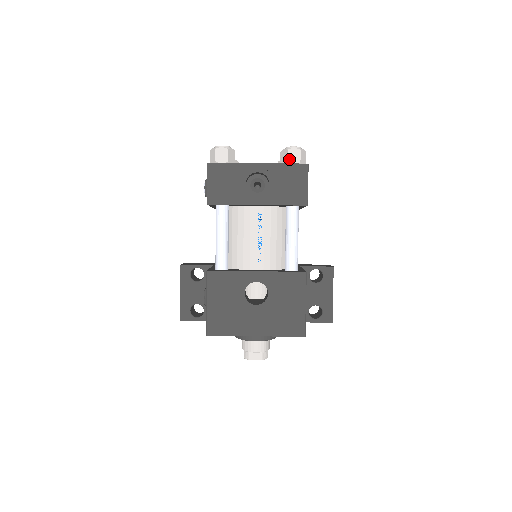
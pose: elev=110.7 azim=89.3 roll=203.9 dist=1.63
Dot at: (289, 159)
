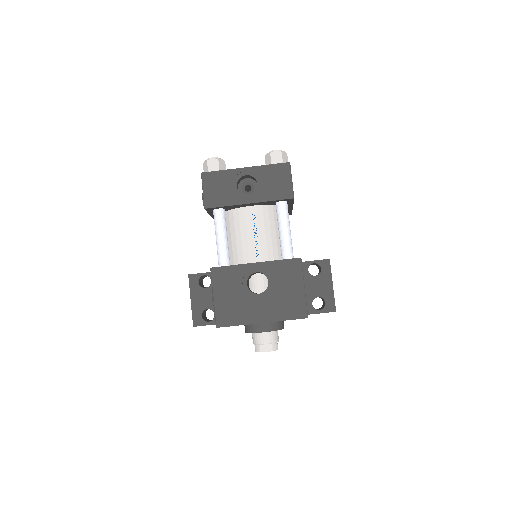
Dot at: (272, 161)
